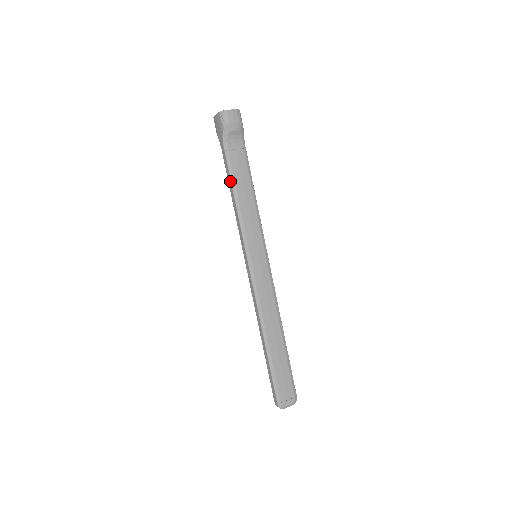
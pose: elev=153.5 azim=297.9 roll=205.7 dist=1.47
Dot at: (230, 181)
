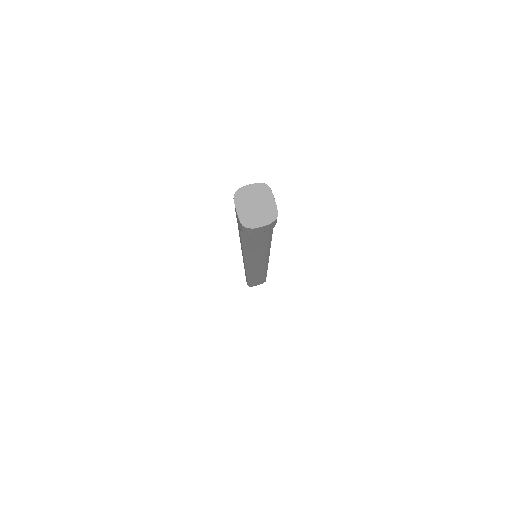
Dot at: (241, 241)
